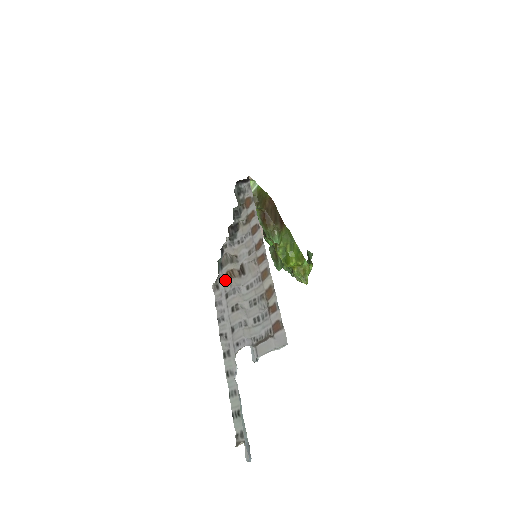
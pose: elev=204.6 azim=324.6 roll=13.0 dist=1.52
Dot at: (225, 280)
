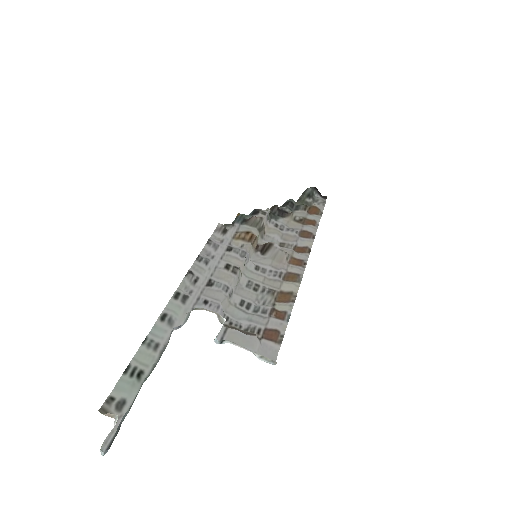
Dot at: (239, 235)
